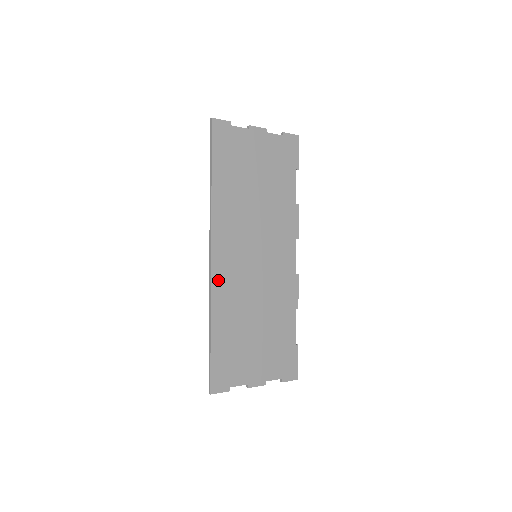
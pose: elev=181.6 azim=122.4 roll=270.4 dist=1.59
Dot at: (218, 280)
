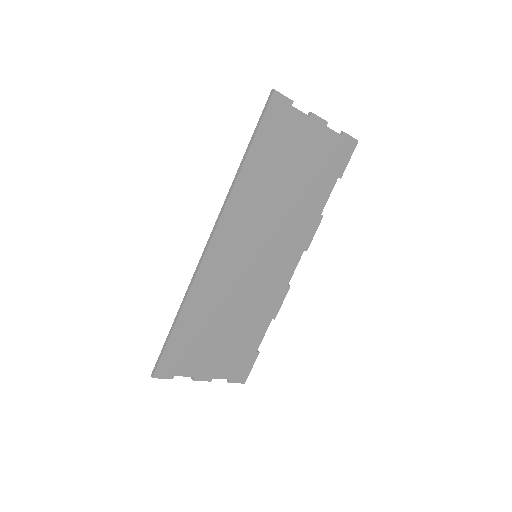
Dot at: (206, 270)
